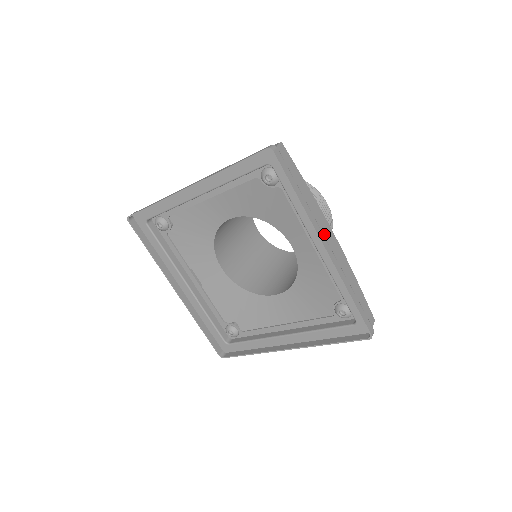
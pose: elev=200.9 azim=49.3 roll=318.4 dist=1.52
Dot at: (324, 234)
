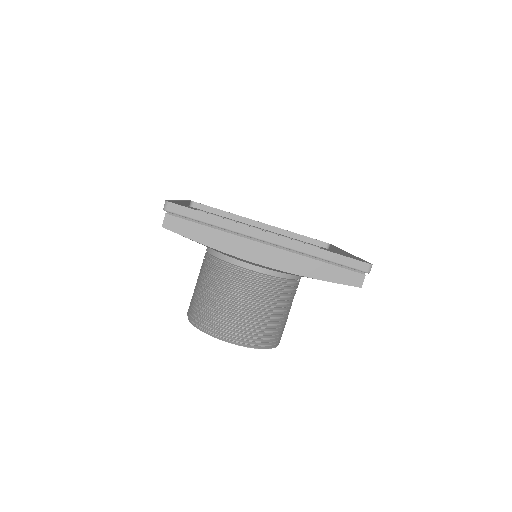
Dot at: occluded
